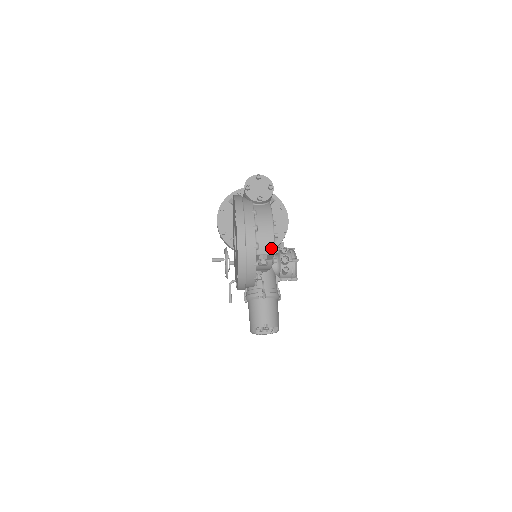
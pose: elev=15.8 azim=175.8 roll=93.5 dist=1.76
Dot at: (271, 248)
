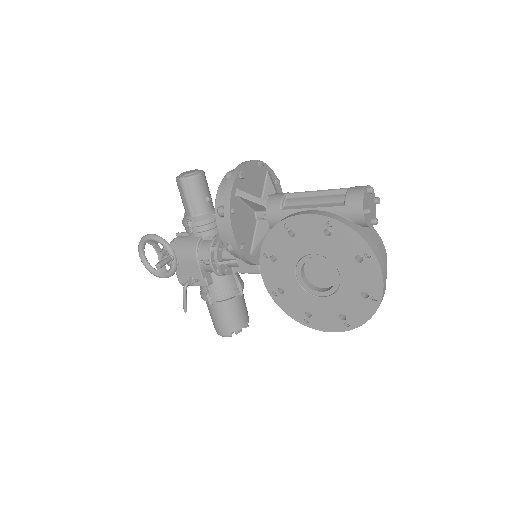
Dot at: occluded
